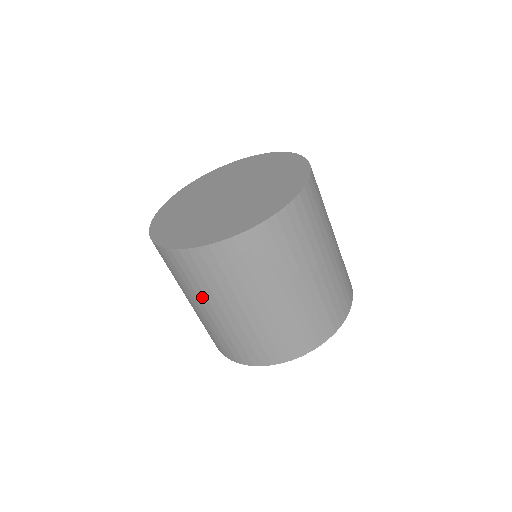
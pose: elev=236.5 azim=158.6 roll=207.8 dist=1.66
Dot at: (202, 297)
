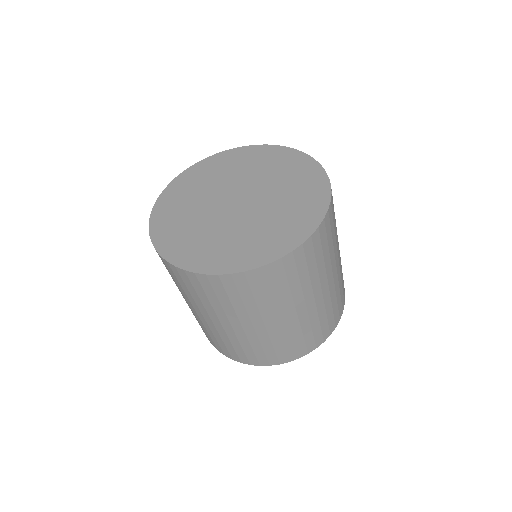
Dot at: (288, 303)
